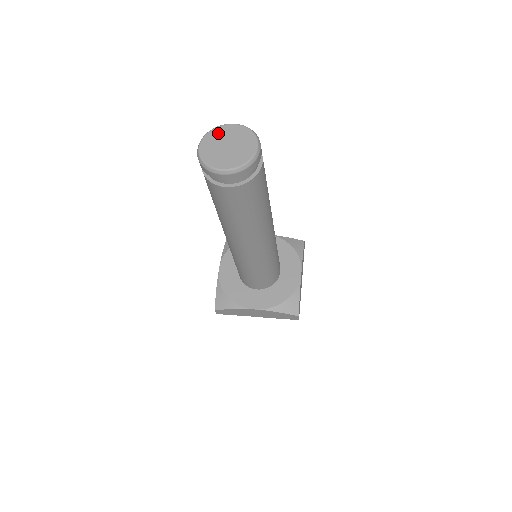
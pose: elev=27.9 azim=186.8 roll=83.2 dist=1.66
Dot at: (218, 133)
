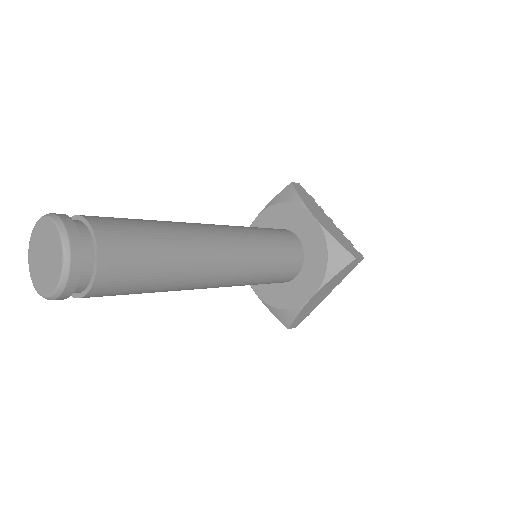
Dot at: (32, 252)
